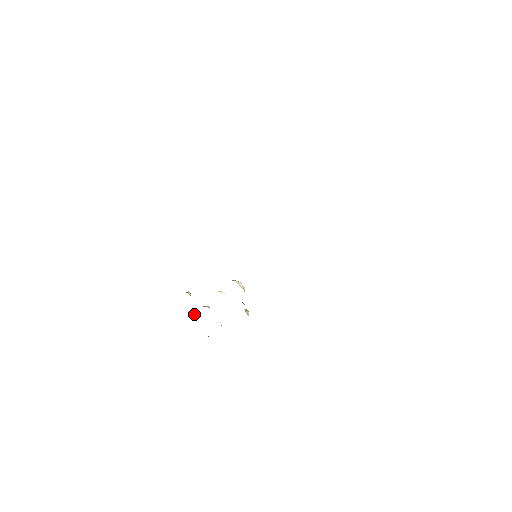
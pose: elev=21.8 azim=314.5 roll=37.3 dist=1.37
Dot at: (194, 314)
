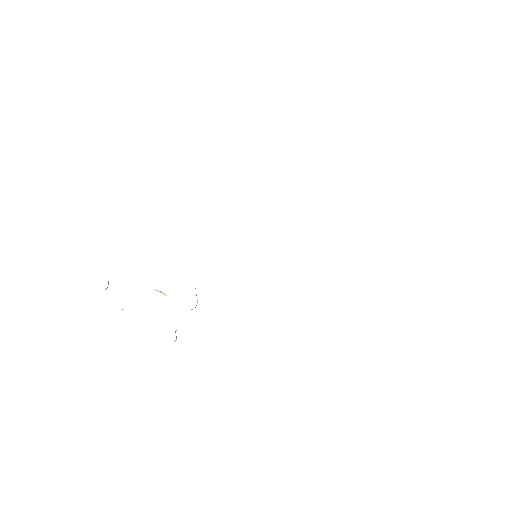
Dot at: occluded
